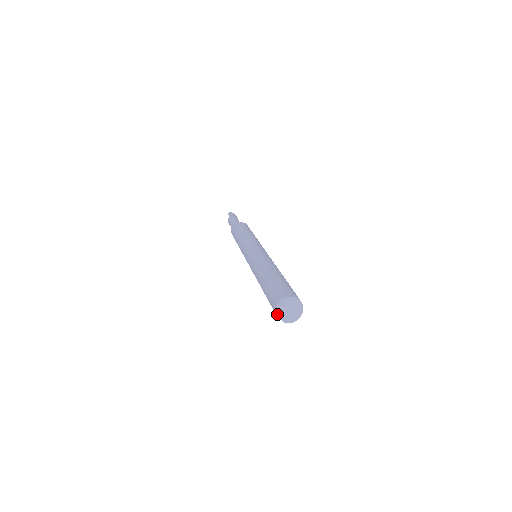
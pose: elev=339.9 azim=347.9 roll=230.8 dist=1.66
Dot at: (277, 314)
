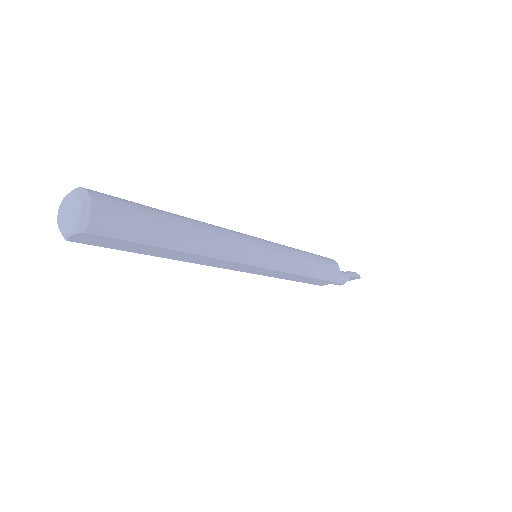
Dot at: (66, 238)
